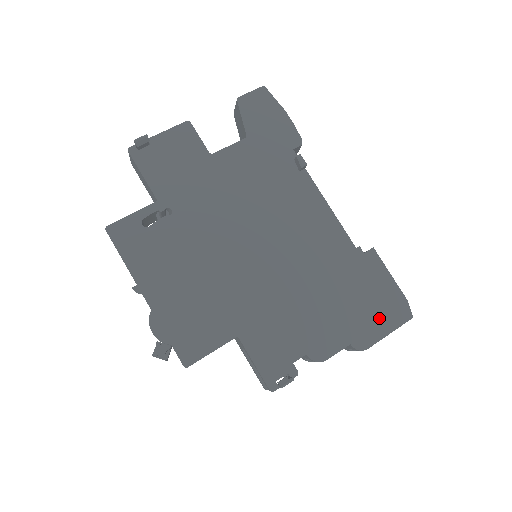
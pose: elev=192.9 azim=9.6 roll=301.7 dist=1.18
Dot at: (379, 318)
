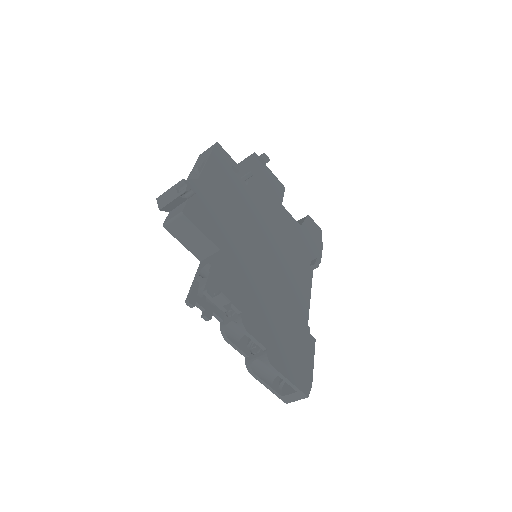
Dot at: (292, 366)
